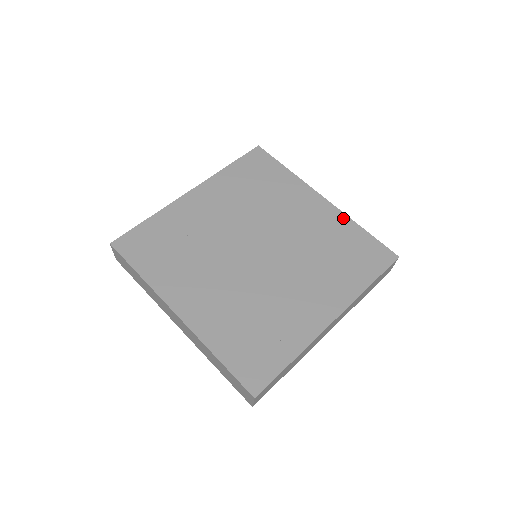
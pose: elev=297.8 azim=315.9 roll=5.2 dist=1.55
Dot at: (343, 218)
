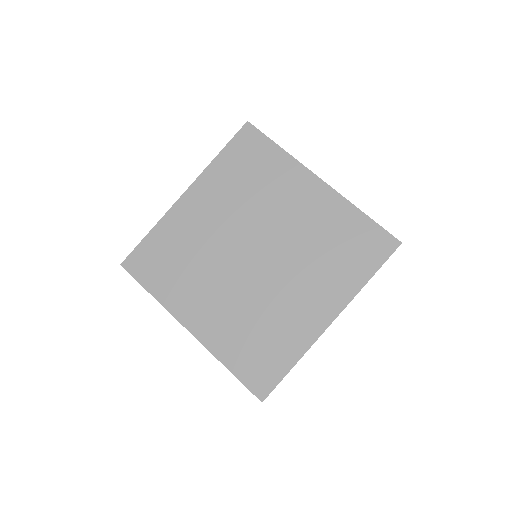
Dot at: (342, 203)
